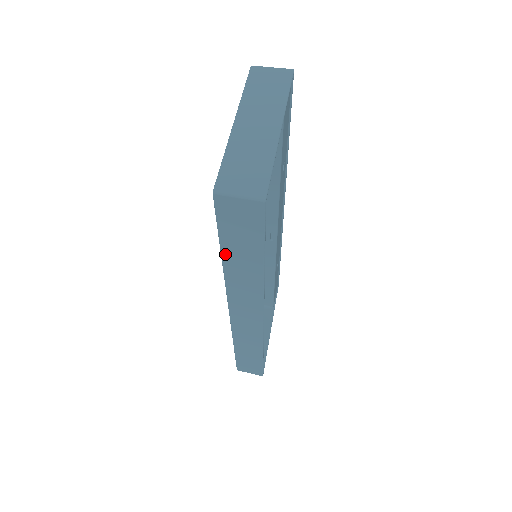
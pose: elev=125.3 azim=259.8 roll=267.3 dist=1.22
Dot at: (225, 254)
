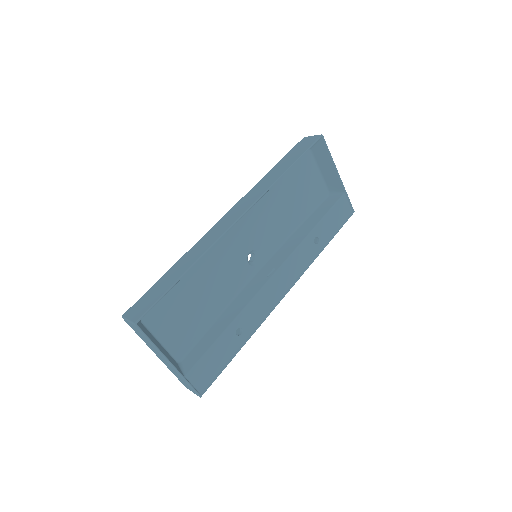
Dot at: (276, 166)
